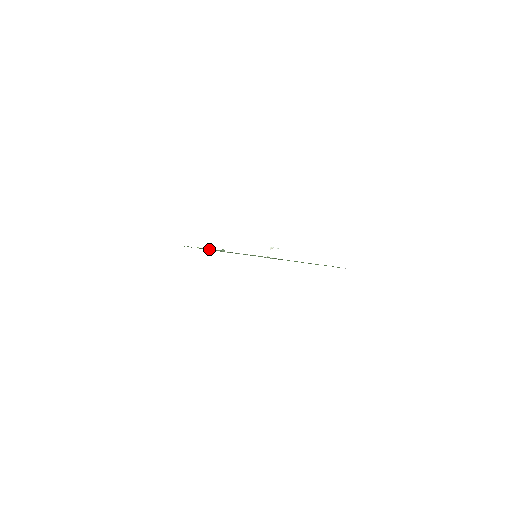
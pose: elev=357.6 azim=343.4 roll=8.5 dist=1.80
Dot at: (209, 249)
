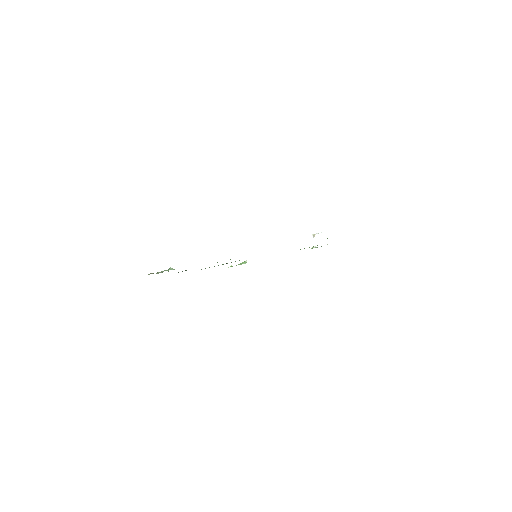
Dot at: (156, 273)
